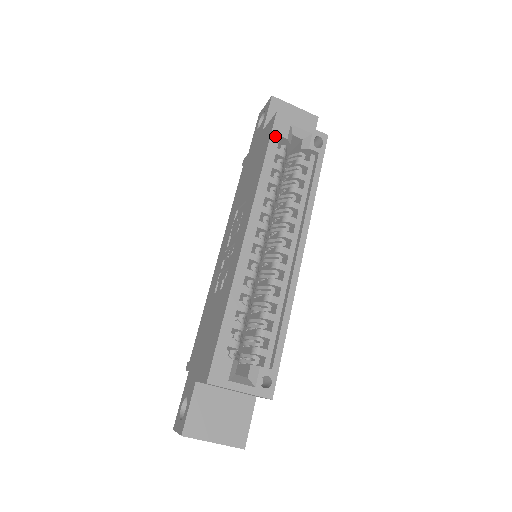
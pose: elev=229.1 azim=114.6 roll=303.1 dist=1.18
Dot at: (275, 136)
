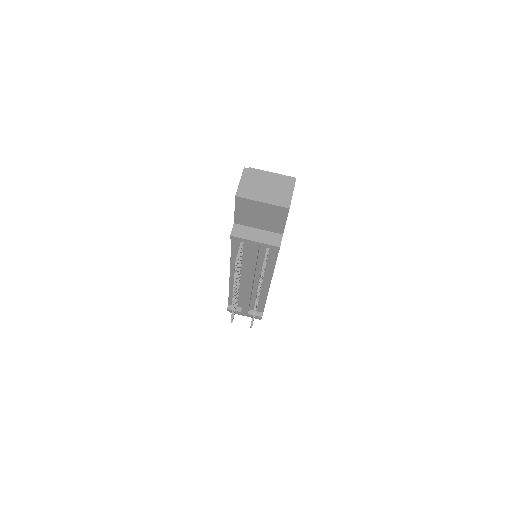
Dot at: occluded
